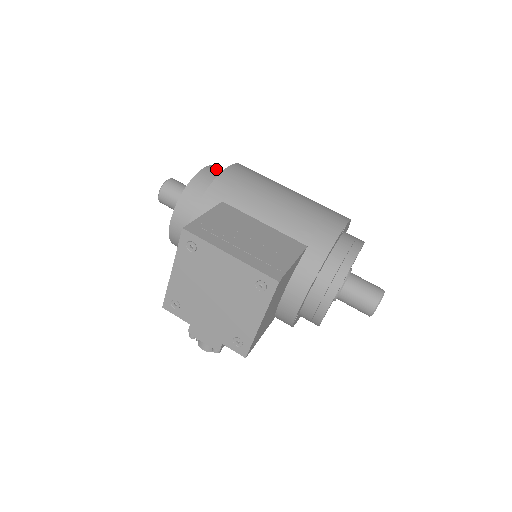
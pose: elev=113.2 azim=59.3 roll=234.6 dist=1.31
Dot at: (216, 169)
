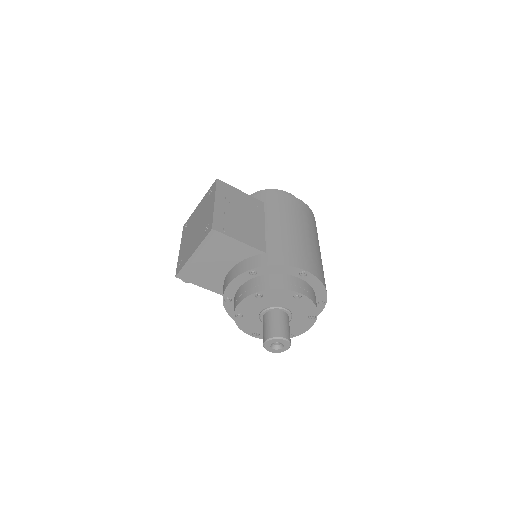
Dot at: occluded
